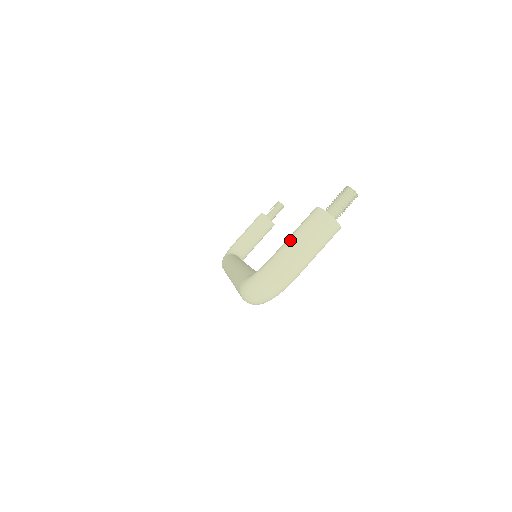
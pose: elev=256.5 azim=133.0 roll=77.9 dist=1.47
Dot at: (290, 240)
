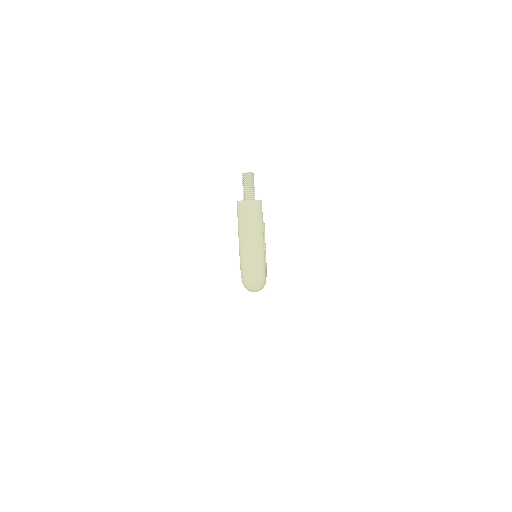
Dot at: (239, 236)
